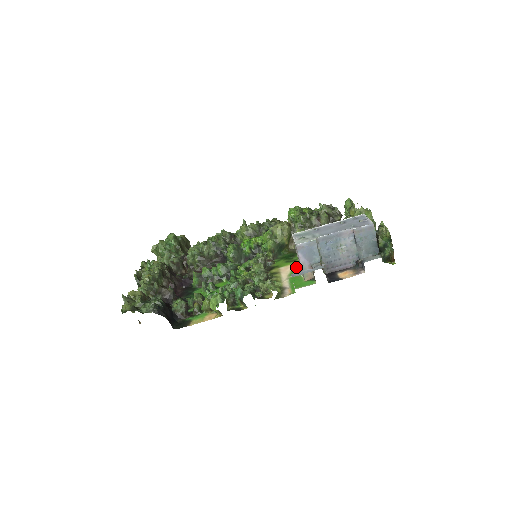
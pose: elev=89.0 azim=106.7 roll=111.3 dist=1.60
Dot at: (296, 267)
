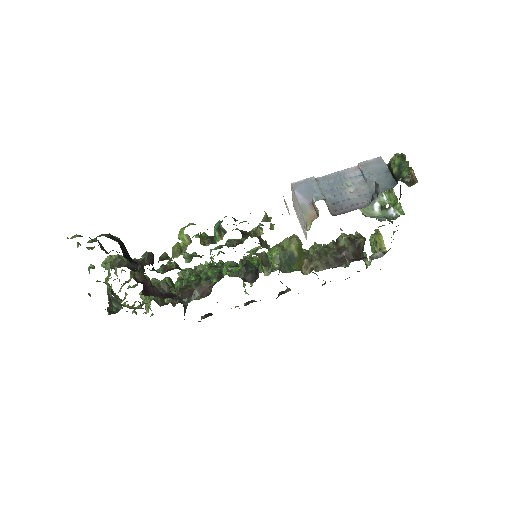
Dot at: occluded
